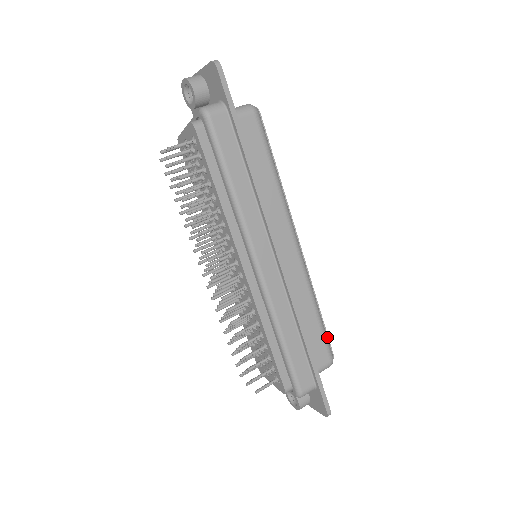
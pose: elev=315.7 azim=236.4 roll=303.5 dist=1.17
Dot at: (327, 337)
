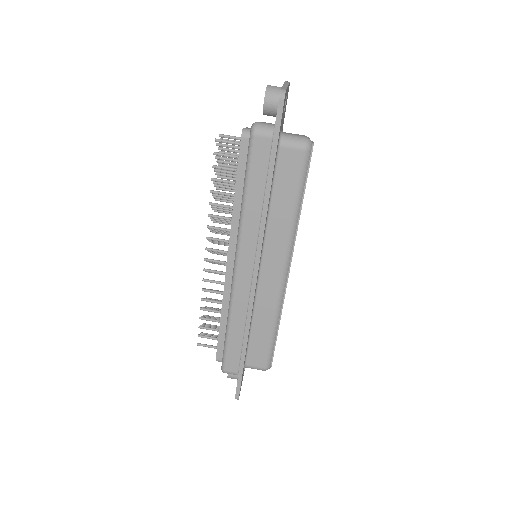
Dot at: (273, 351)
